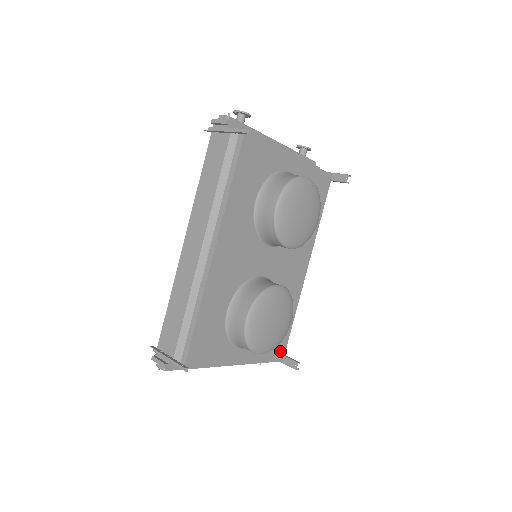
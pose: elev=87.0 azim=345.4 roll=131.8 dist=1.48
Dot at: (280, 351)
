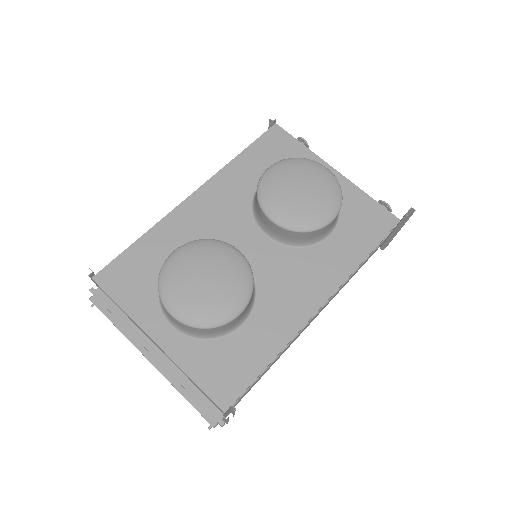
Dot at: (227, 390)
